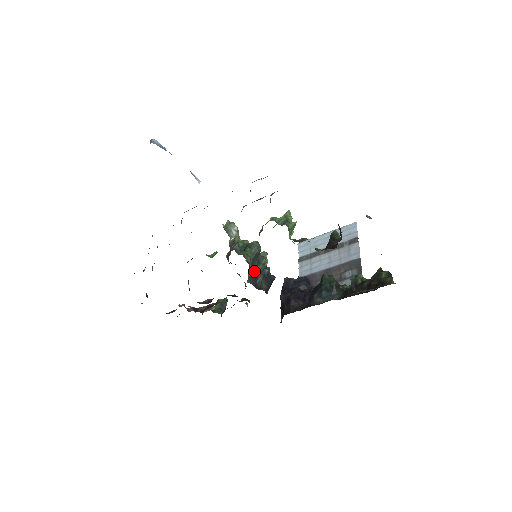
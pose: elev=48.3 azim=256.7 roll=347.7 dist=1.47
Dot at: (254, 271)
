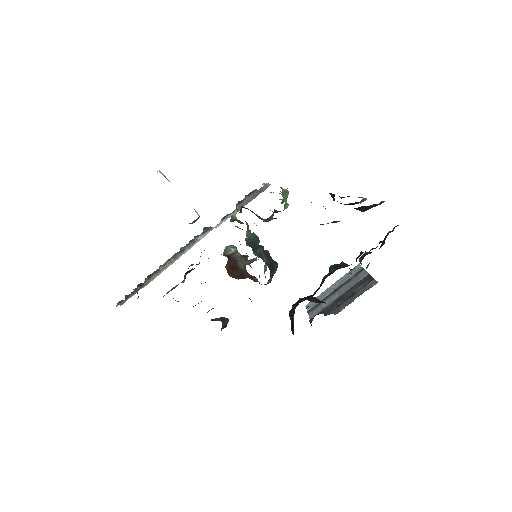
Dot at: occluded
